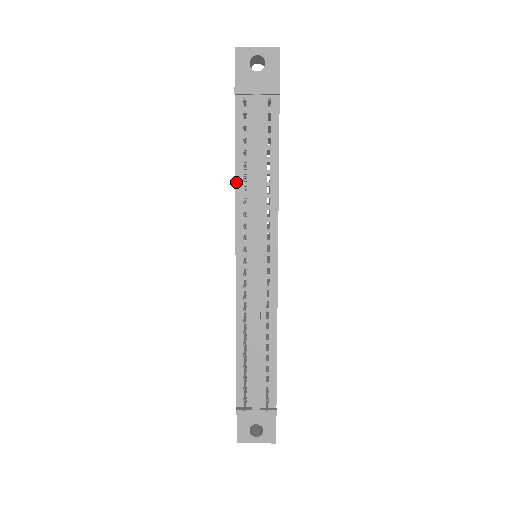
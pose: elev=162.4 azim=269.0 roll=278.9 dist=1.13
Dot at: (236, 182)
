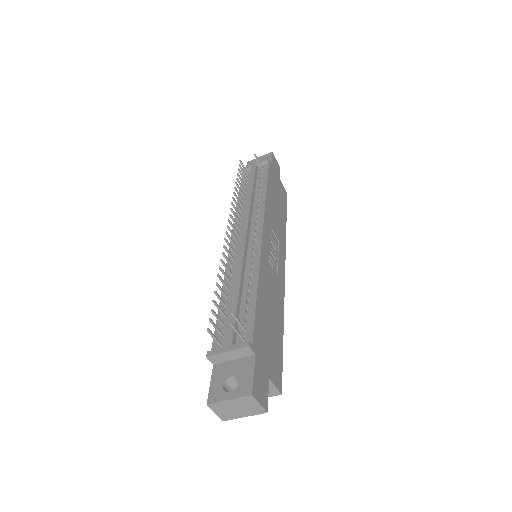
Dot at: occluded
